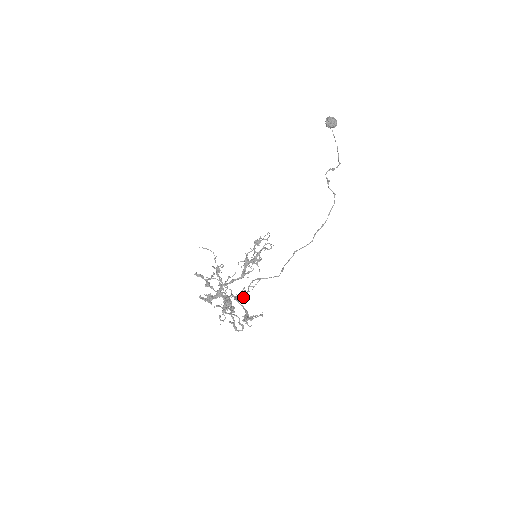
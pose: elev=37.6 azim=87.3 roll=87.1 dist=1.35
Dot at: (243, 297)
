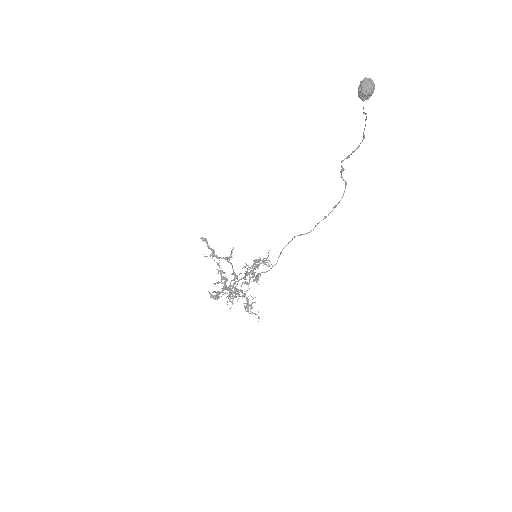
Dot at: occluded
